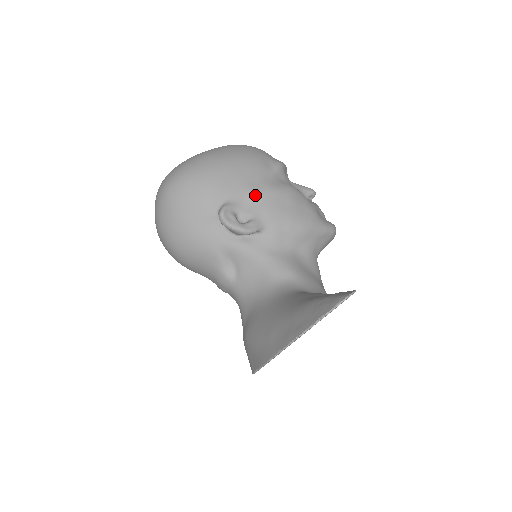
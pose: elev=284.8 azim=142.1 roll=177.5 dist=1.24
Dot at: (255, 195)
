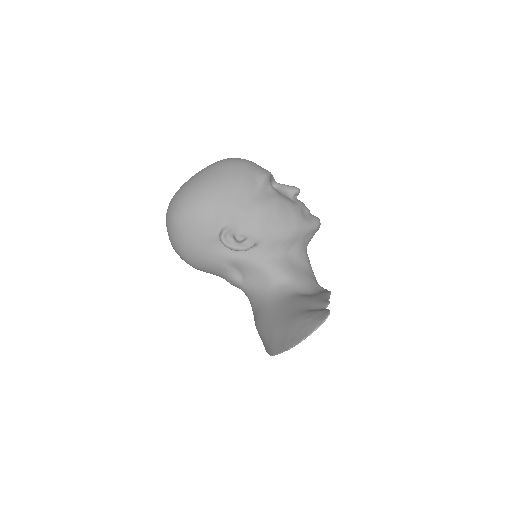
Dot at: (247, 215)
